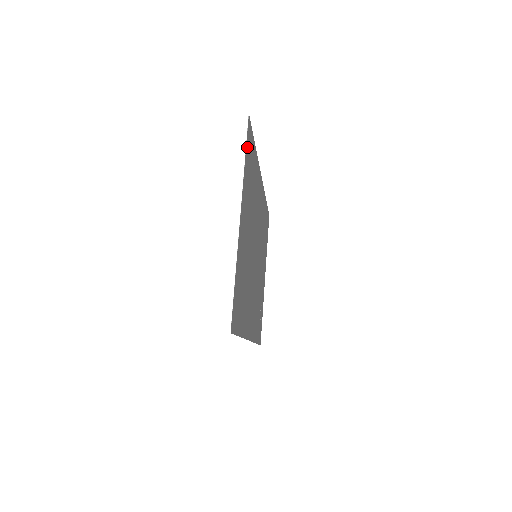
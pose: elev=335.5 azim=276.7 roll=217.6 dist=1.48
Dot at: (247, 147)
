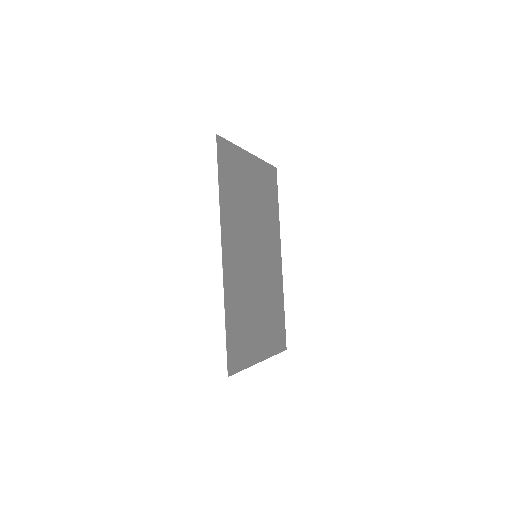
Dot at: (270, 169)
